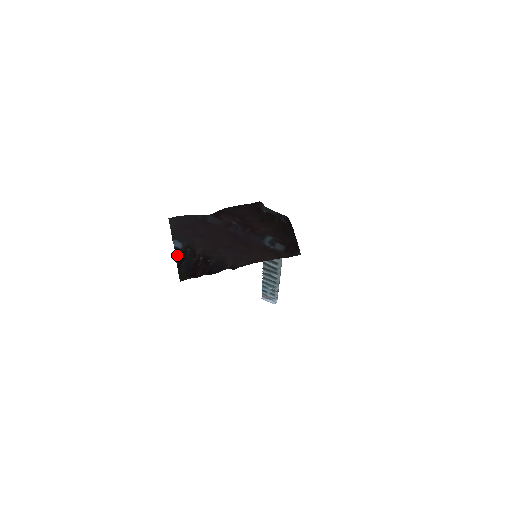
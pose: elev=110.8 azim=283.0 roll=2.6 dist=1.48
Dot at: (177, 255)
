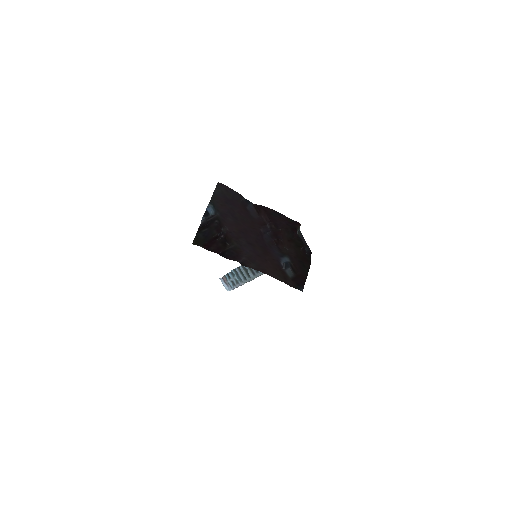
Dot at: (204, 218)
